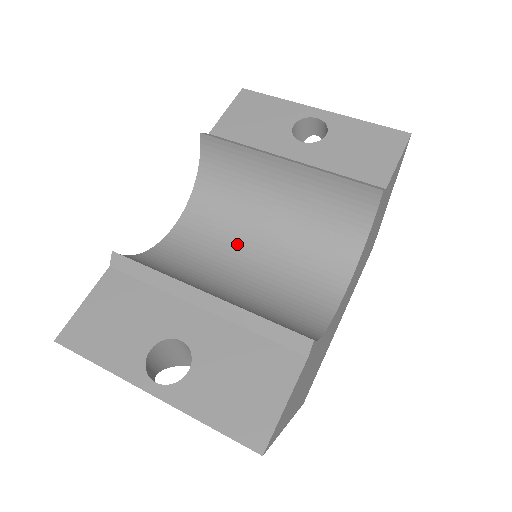
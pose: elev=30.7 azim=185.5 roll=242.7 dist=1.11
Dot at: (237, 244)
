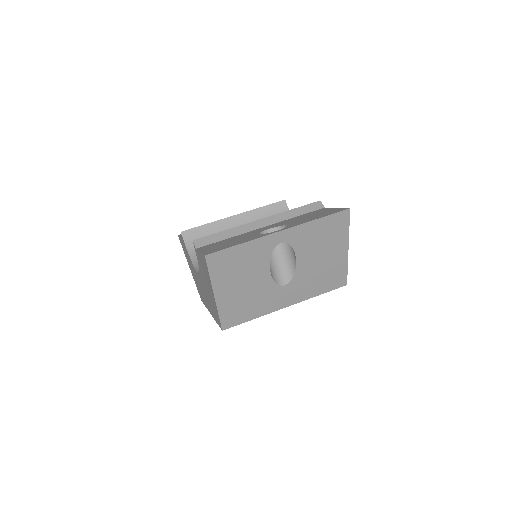
Dot at: occluded
